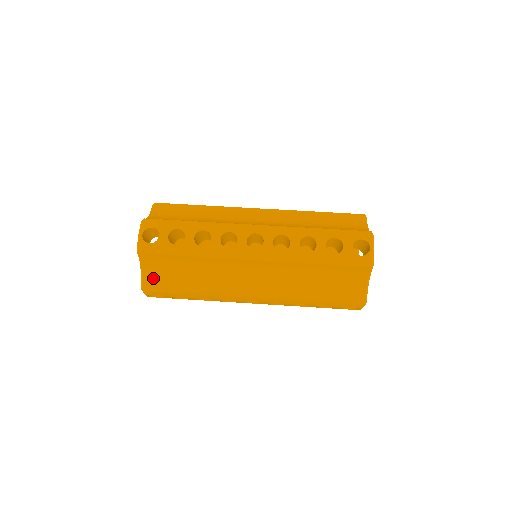
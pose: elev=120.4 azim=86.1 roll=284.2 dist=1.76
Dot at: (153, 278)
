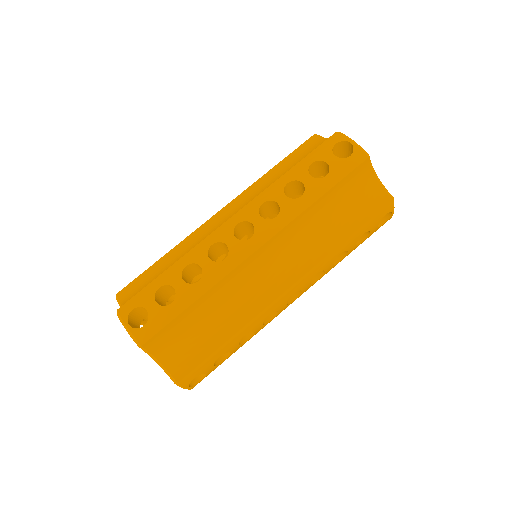
Dot at: occluded
